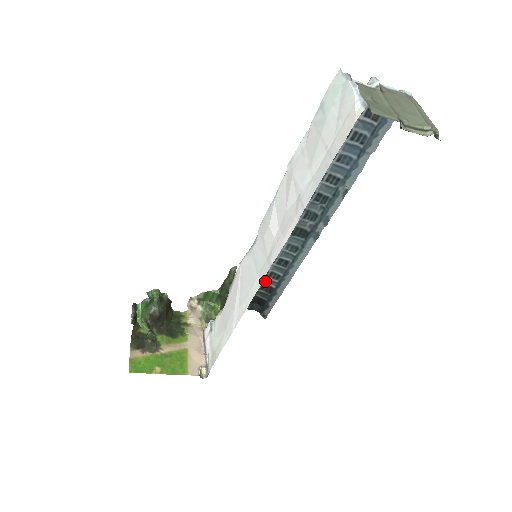
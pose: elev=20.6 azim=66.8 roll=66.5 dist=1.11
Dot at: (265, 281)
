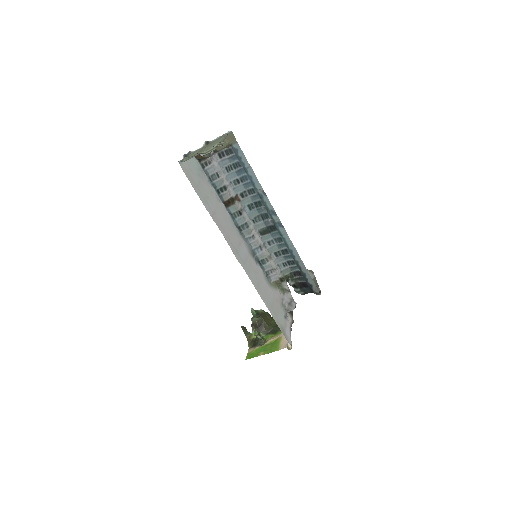
Dot at: (291, 269)
